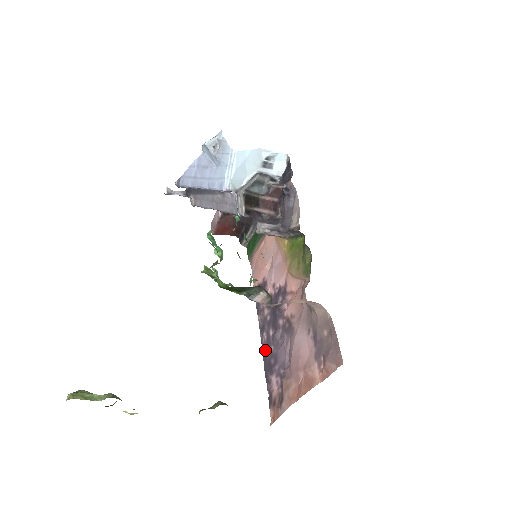
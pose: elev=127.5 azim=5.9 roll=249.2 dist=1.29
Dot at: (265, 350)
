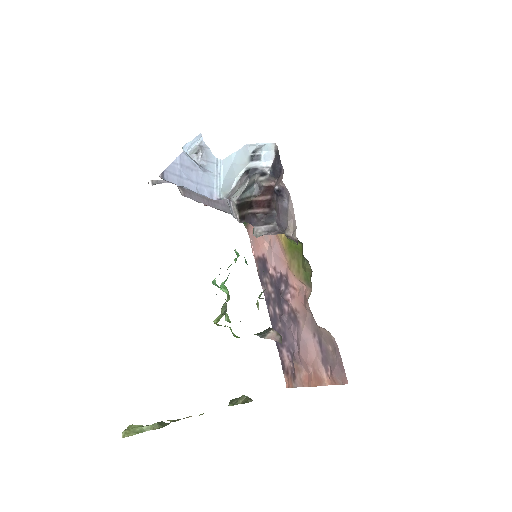
Dot at: (273, 322)
